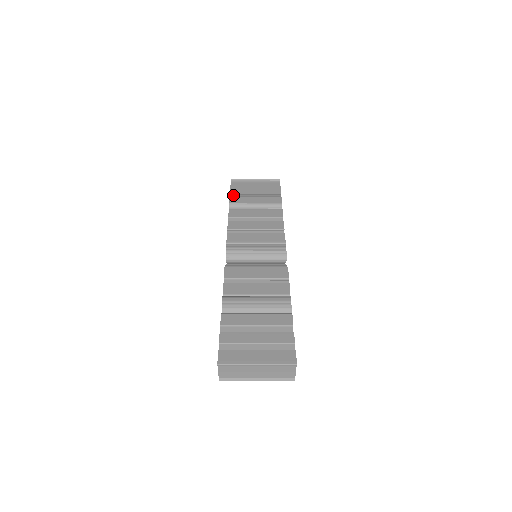
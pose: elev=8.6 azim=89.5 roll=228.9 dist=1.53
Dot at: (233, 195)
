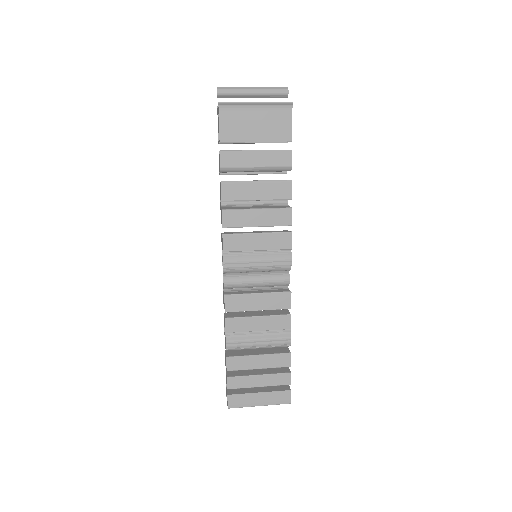
Dot at: (224, 141)
